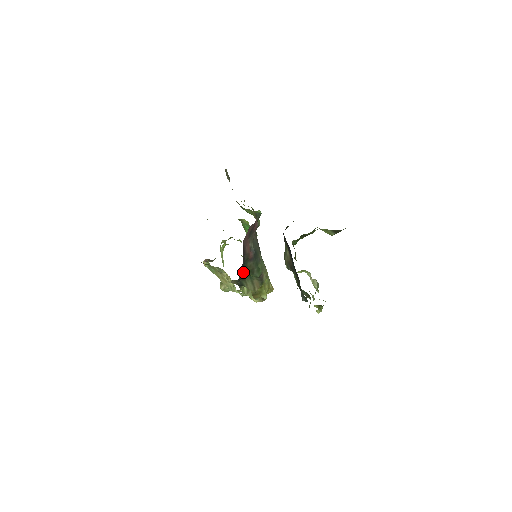
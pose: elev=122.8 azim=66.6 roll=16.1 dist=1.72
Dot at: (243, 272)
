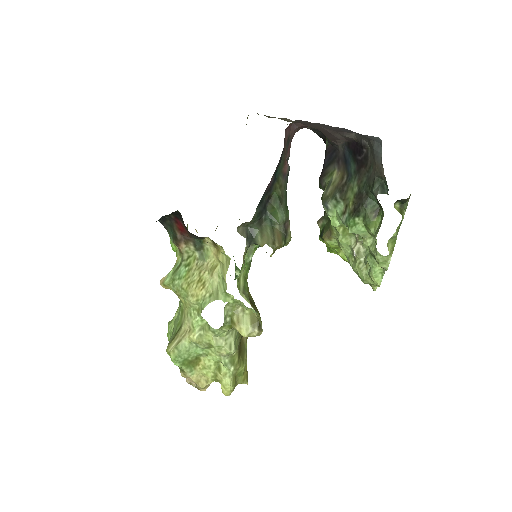
Dot at: (271, 188)
